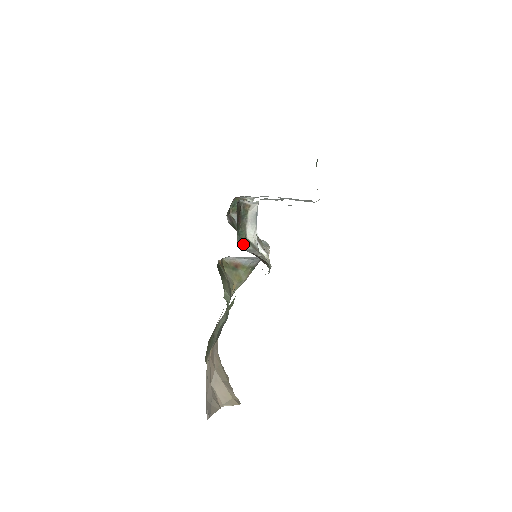
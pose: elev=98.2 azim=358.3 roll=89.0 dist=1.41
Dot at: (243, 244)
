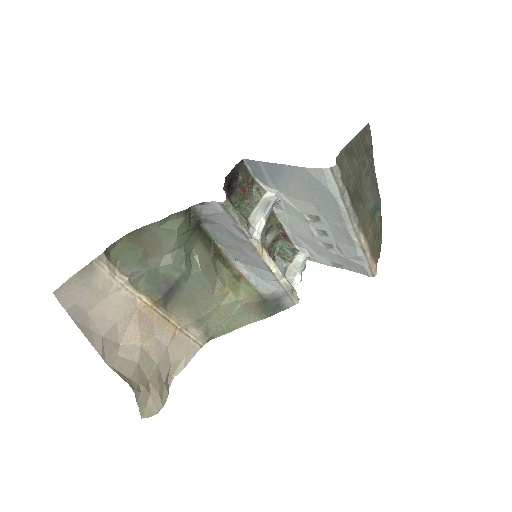
Dot at: occluded
